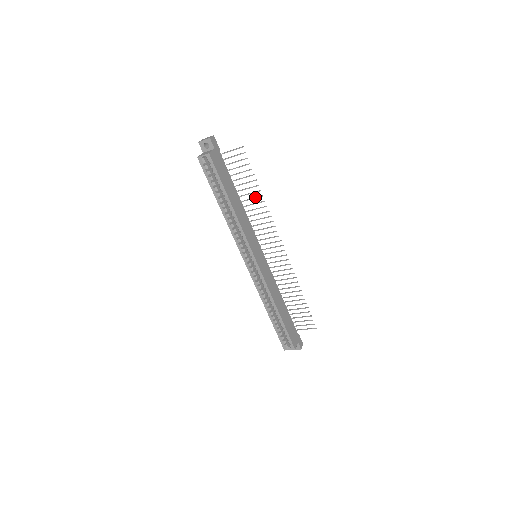
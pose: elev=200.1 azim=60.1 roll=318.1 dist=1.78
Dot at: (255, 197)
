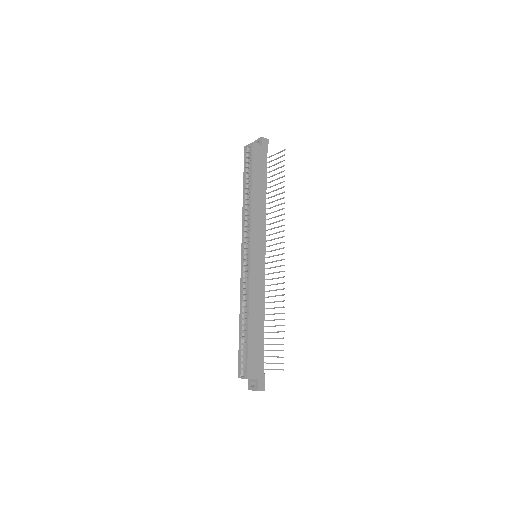
Dot at: (279, 199)
